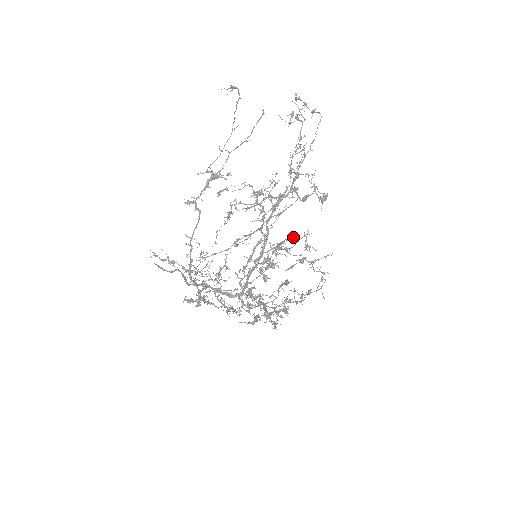
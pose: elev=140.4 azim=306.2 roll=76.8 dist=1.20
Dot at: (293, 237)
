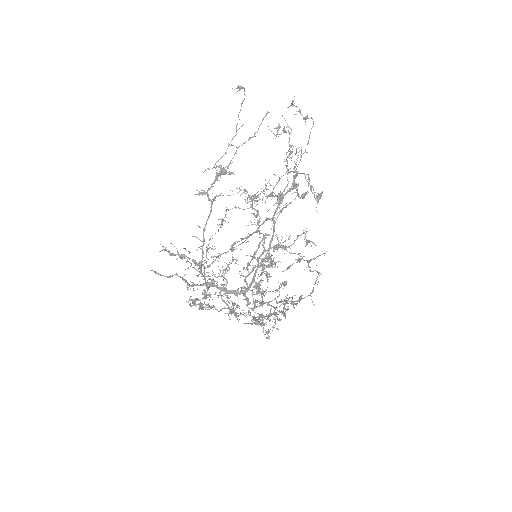
Dot at: occluded
